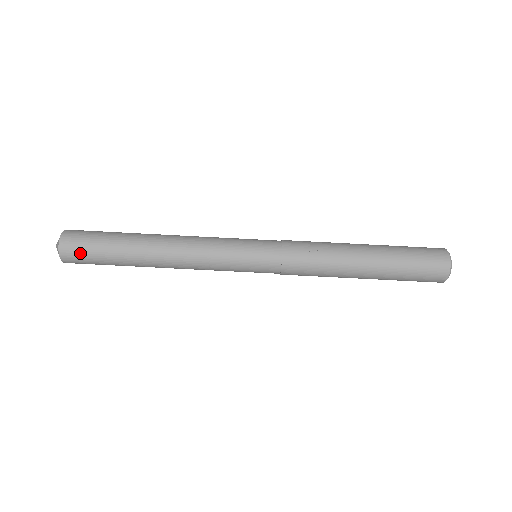
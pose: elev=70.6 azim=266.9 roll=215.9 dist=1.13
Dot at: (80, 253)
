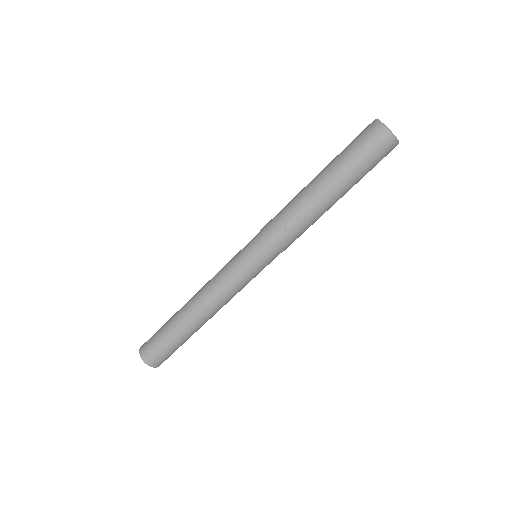
Dot at: (163, 358)
